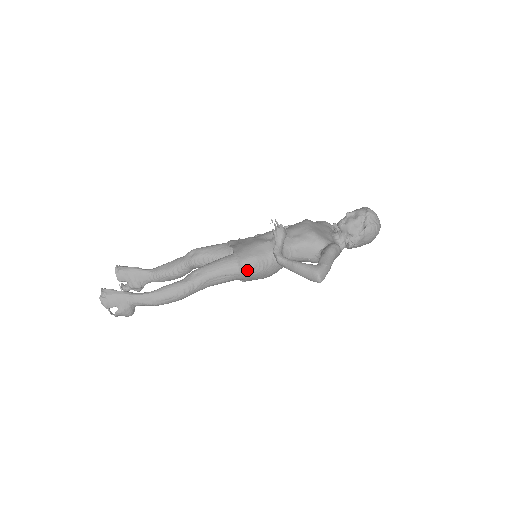
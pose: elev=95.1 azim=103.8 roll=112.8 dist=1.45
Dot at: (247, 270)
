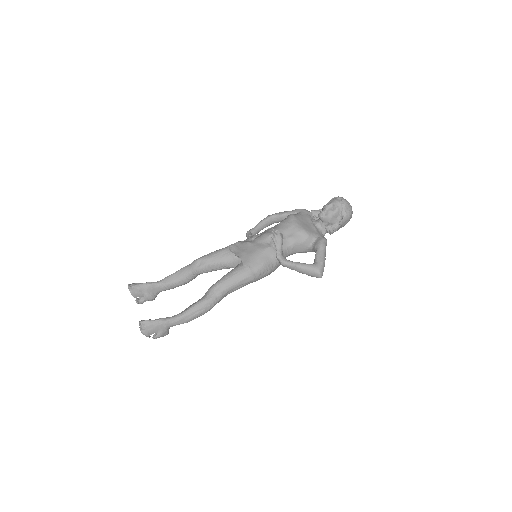
Dot at: (258, 277)
